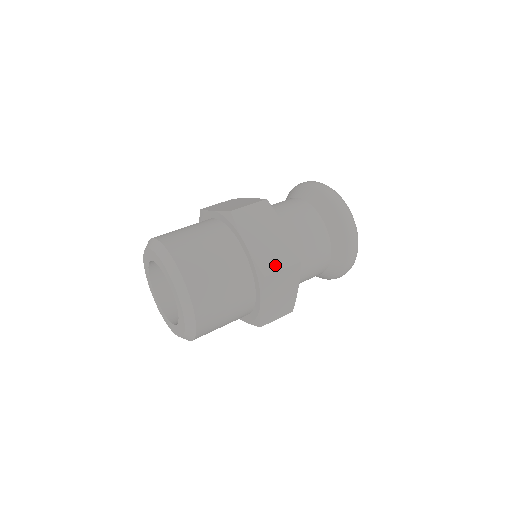
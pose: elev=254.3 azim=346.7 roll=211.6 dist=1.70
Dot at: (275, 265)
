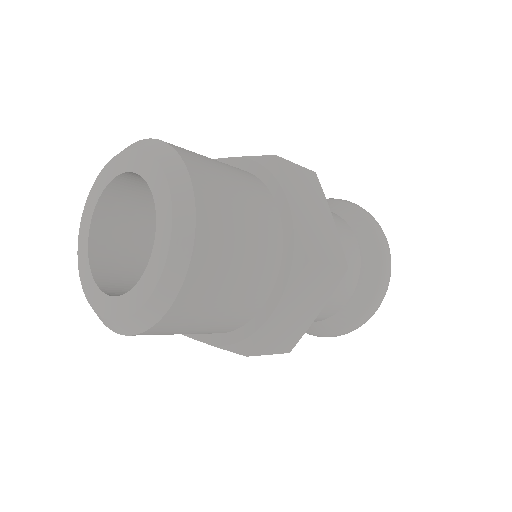
Dot at: (269, 347)
